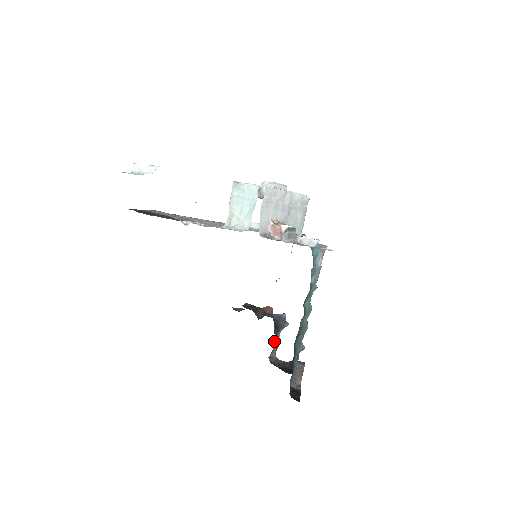
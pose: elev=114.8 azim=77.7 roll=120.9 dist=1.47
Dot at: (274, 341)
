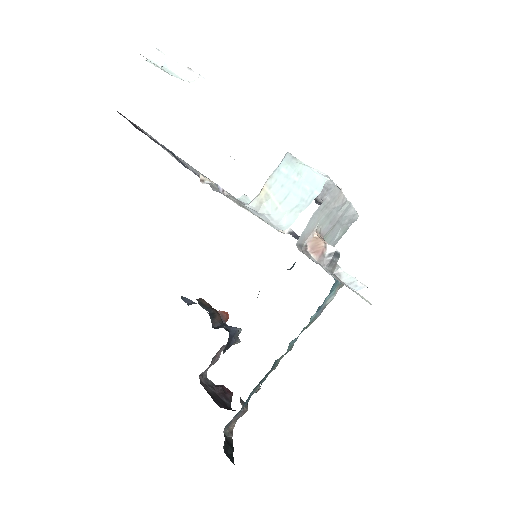
Dot at: (214, 356)
